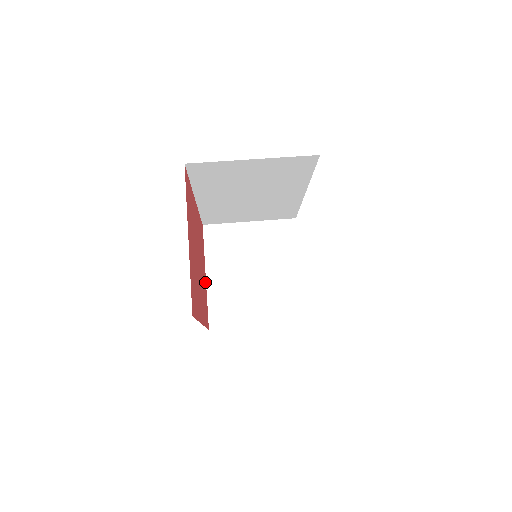
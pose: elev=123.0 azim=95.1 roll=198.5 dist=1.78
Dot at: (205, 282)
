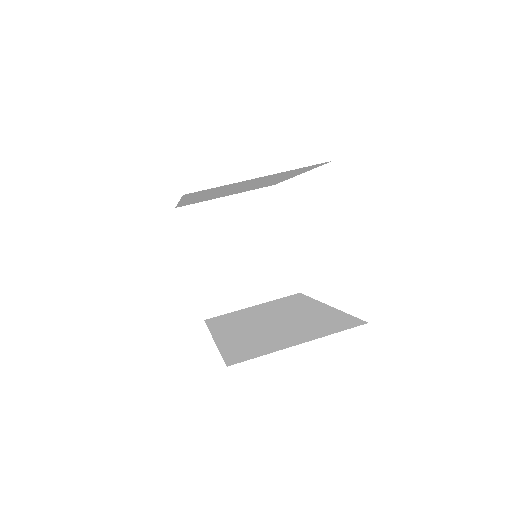
Dot at: occluded
